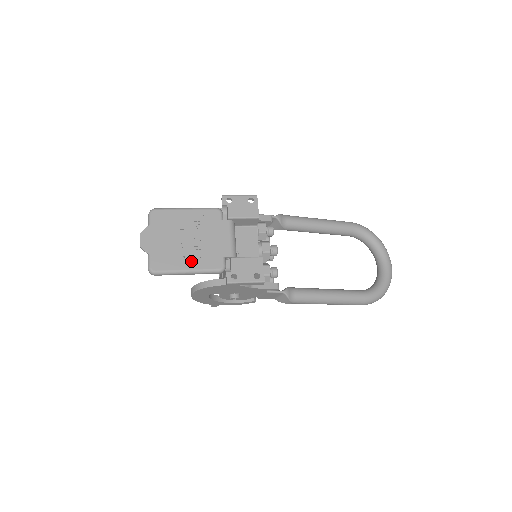
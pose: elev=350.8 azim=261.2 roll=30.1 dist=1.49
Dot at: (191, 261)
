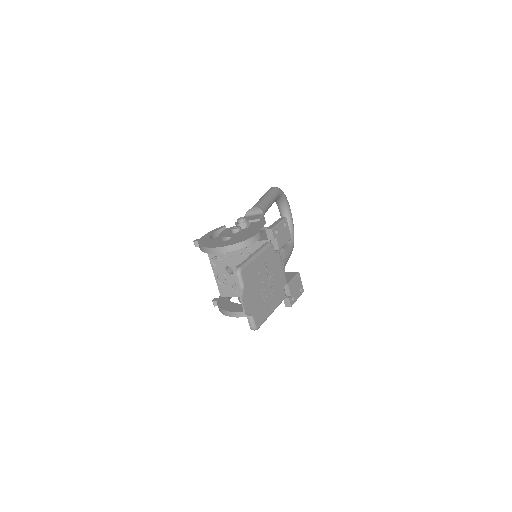
Dot at: (272, 303)
